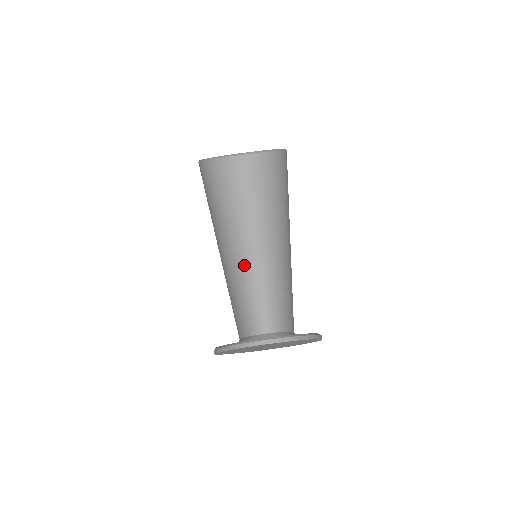
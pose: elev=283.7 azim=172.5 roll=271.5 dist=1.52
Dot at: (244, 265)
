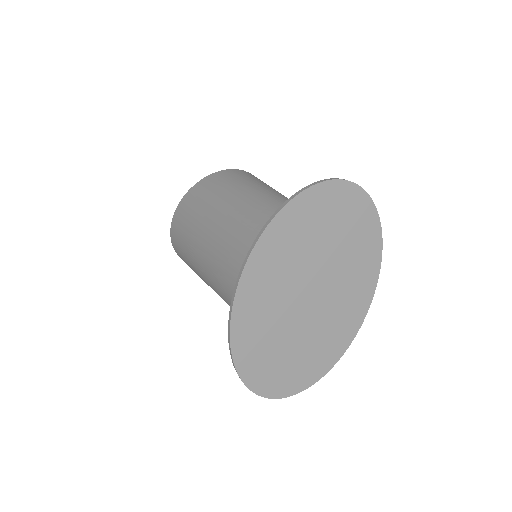
Dot at: (272, 198)
